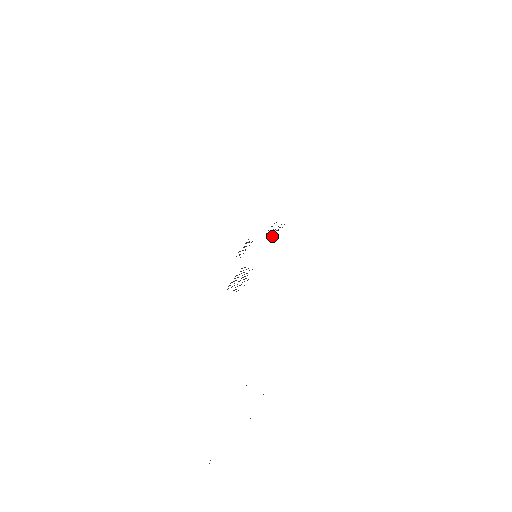
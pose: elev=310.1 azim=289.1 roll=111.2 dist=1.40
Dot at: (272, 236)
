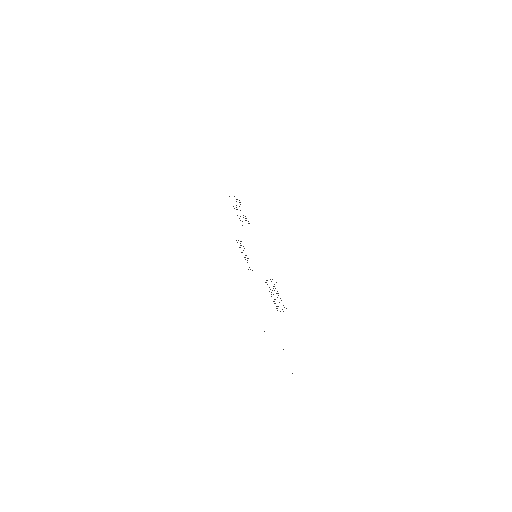
Dot at: occluded
